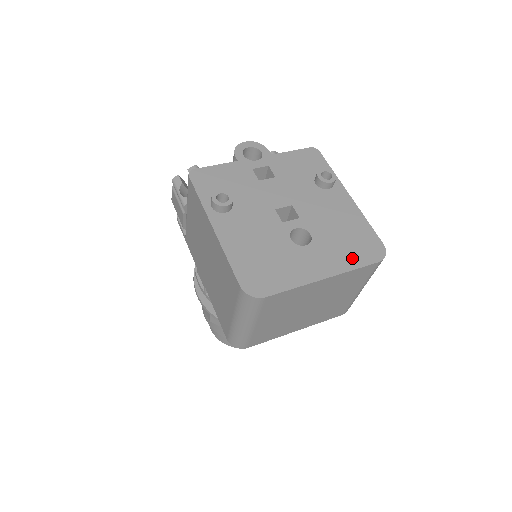
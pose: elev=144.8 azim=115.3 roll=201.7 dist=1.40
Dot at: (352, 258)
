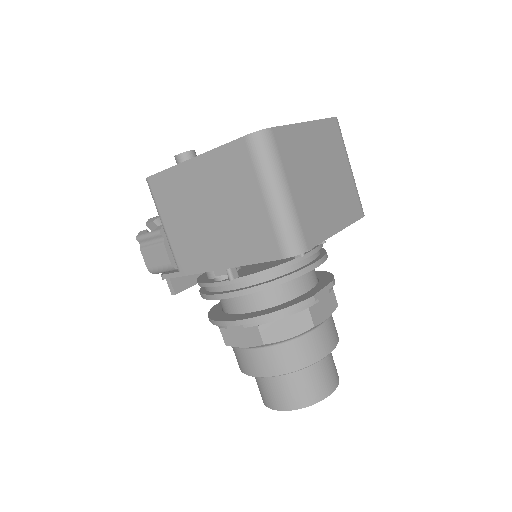
Dot at: occluded
